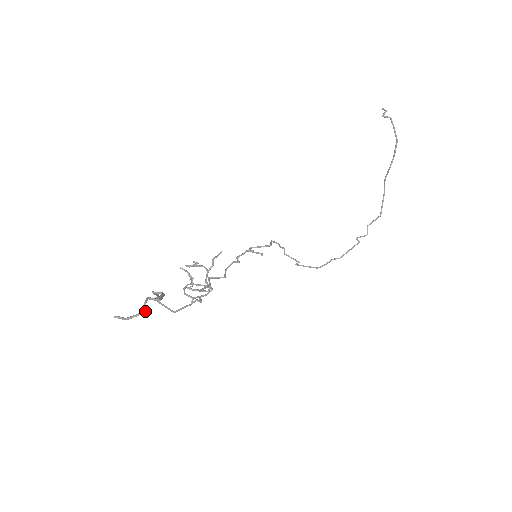
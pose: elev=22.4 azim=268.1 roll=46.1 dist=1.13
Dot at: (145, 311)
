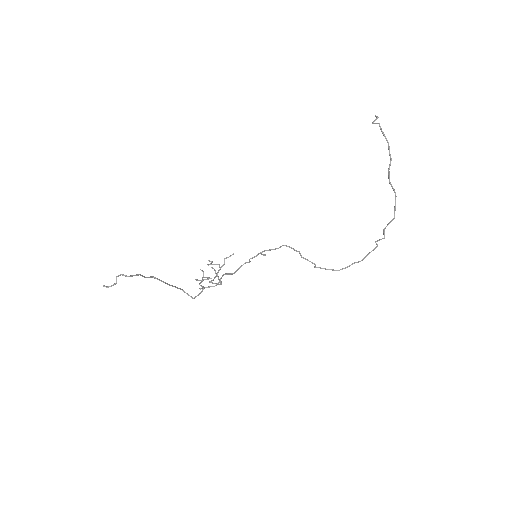
Dot at: occluded
